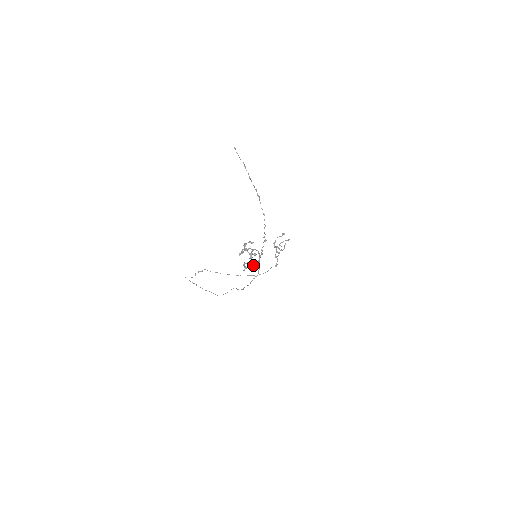
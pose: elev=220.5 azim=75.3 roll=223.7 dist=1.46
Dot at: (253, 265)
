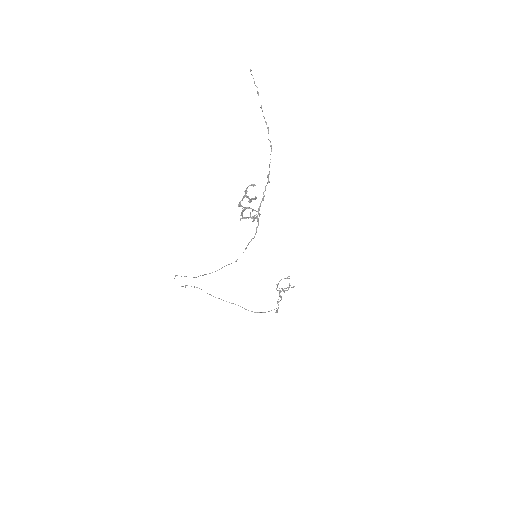
Dot at: (252, 218)
